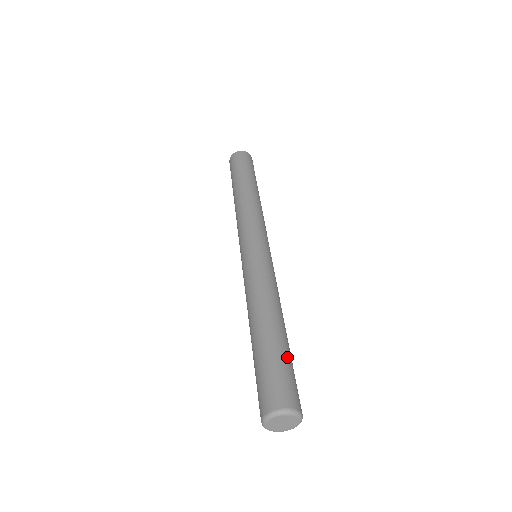
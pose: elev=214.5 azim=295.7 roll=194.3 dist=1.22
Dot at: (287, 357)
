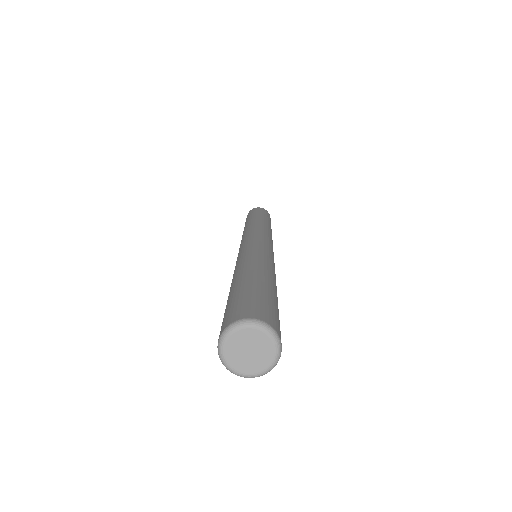
Dot at: (252, 288)
